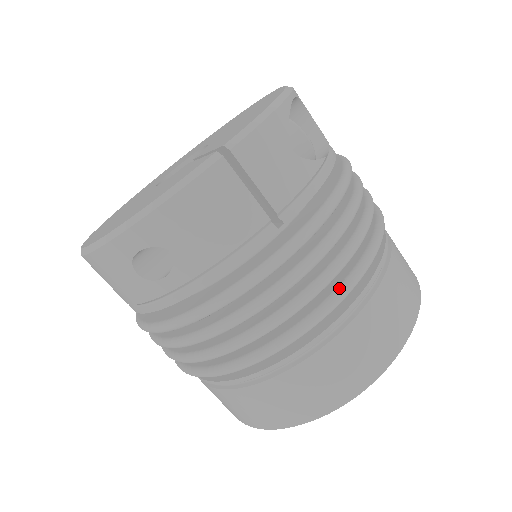
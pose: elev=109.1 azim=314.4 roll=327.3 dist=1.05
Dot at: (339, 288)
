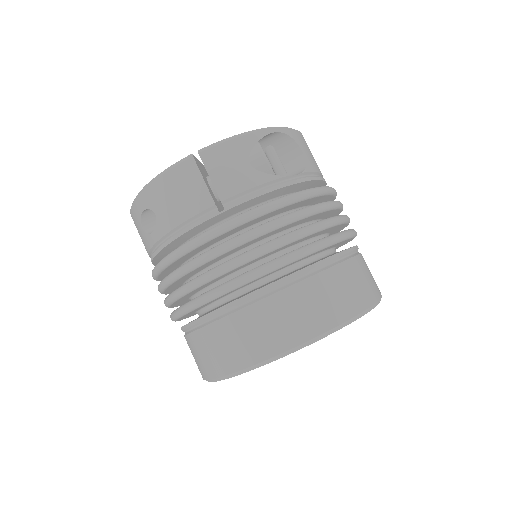
Dot at: (255, 268)
